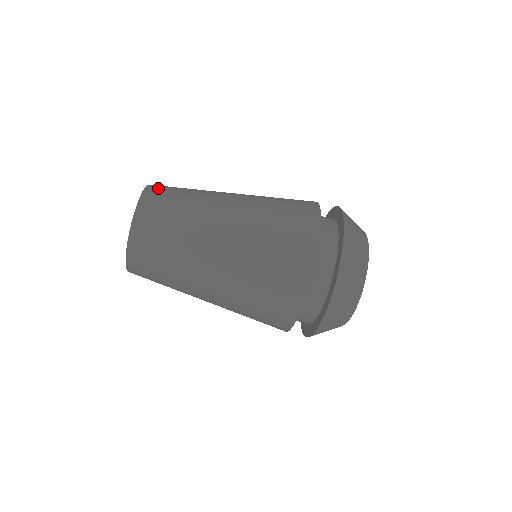
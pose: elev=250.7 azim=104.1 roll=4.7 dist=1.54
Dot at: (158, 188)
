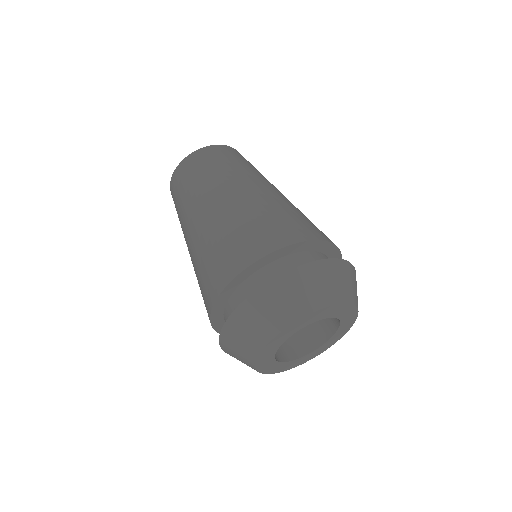
Dot at: occluded
